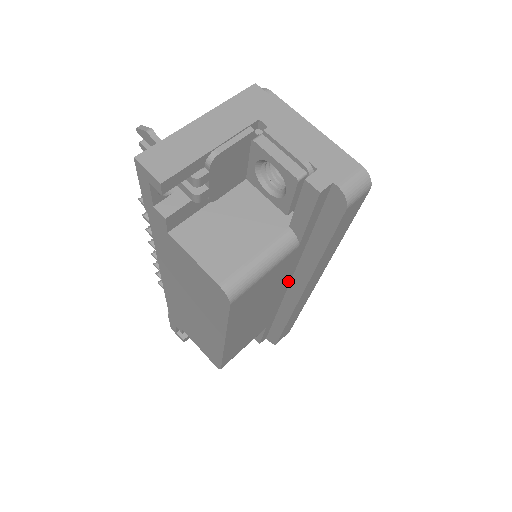
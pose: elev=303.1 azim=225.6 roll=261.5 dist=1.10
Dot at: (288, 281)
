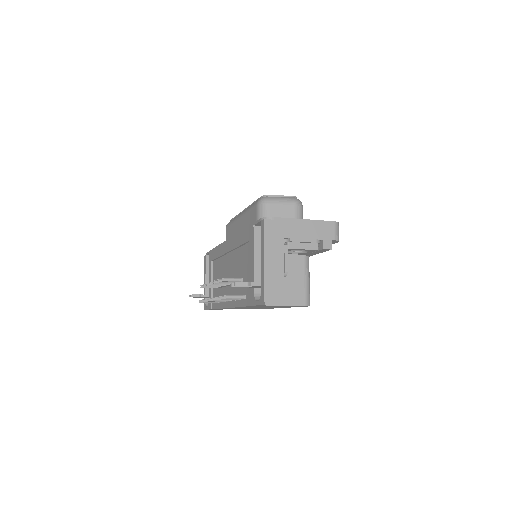
Dot at: occluded
